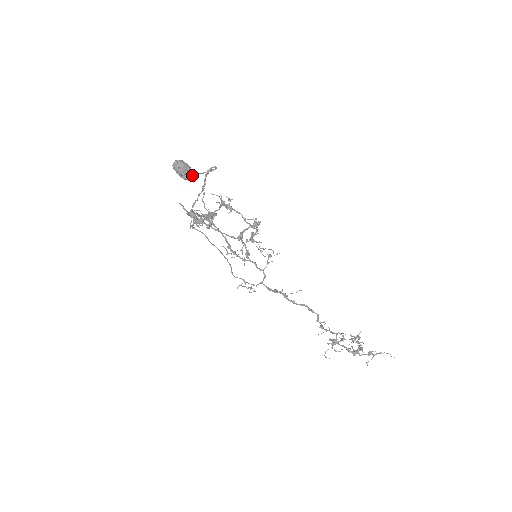
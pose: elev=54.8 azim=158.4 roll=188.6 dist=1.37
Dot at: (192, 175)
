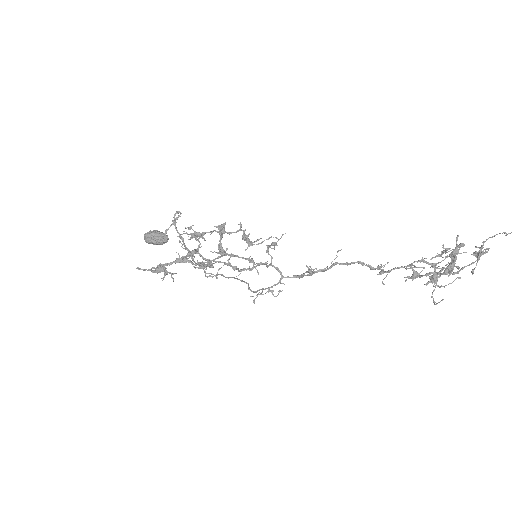
Dot at: (163, 235)
